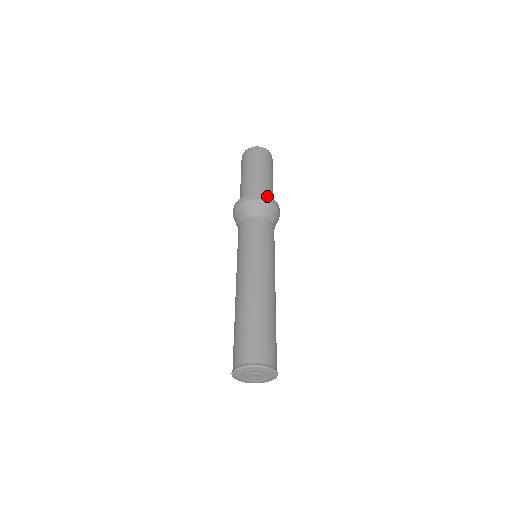
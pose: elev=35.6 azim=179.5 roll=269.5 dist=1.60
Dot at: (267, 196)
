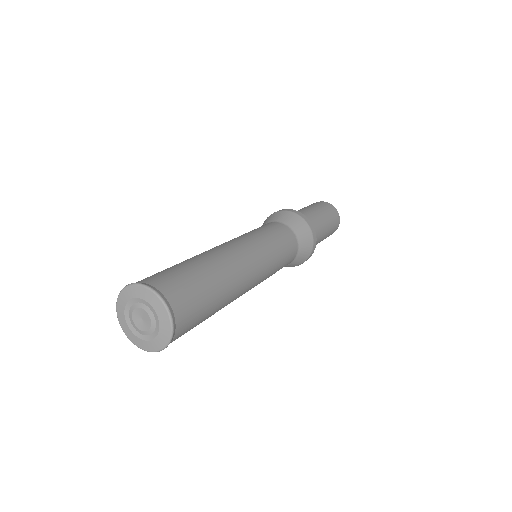
Dot at: (284, 209)
